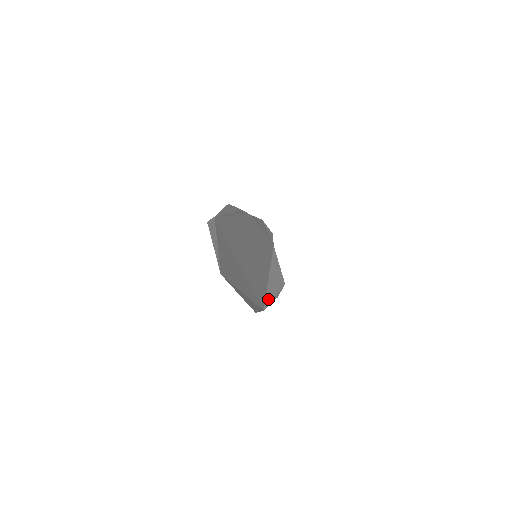
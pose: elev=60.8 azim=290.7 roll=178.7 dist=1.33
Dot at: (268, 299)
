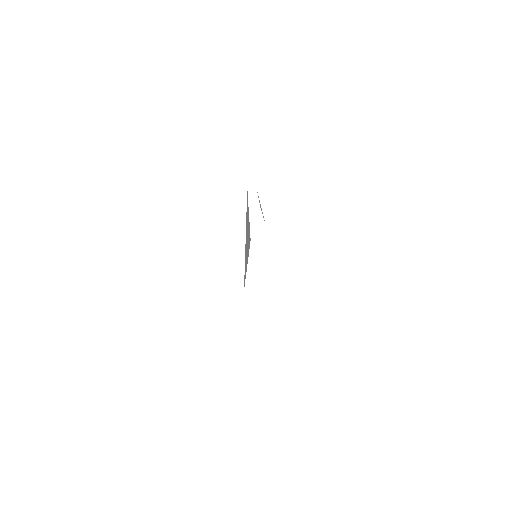
Dot at: (245, 273)
